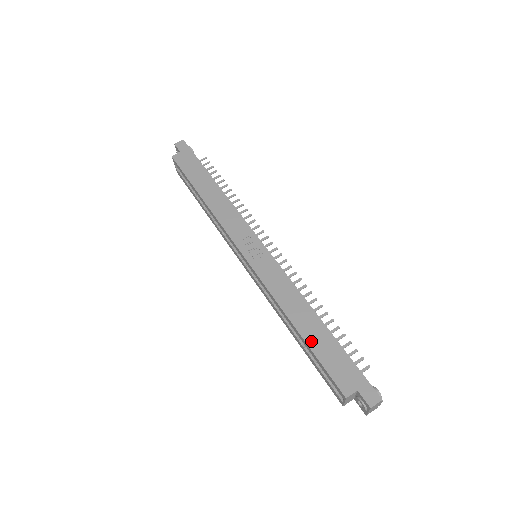
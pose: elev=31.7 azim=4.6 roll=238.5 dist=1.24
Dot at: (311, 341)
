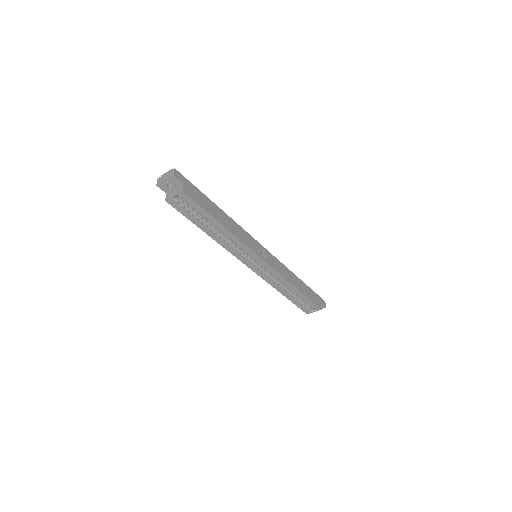
Dot at: (304, 292)
